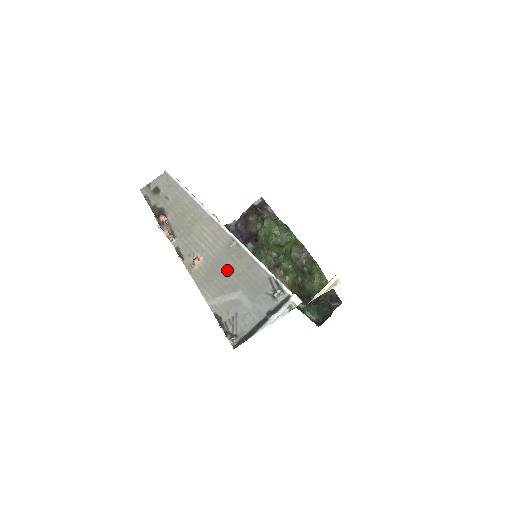
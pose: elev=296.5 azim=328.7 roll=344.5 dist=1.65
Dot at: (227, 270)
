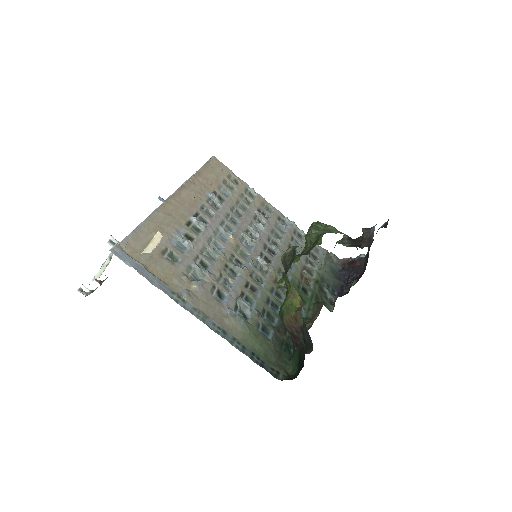
Dot at: occluded
